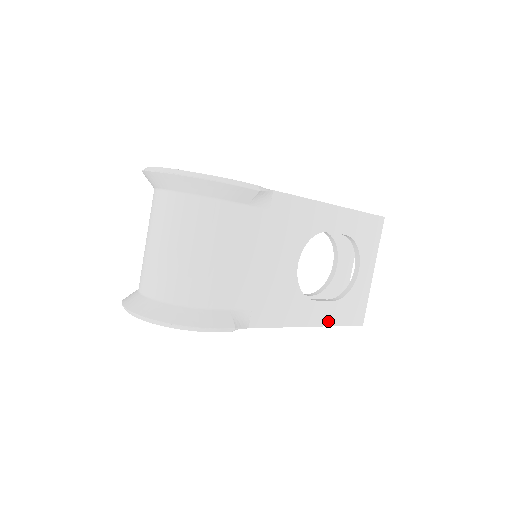
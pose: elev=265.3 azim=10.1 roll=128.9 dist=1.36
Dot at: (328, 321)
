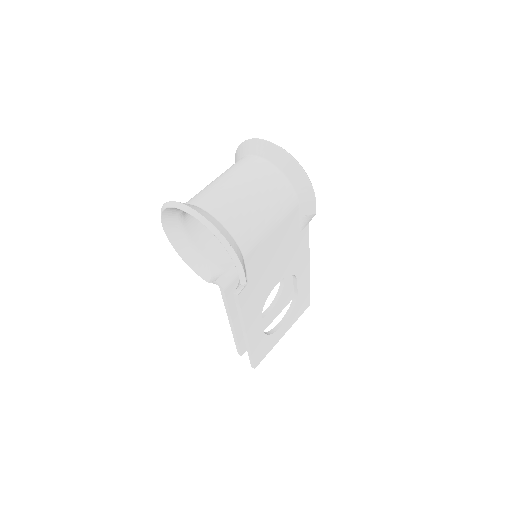
Dot at: (252, 343)
